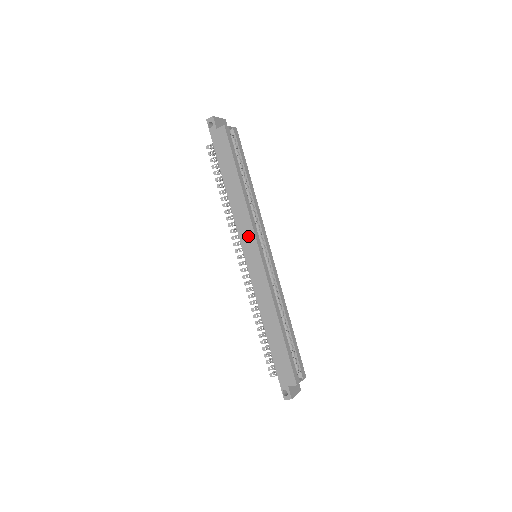
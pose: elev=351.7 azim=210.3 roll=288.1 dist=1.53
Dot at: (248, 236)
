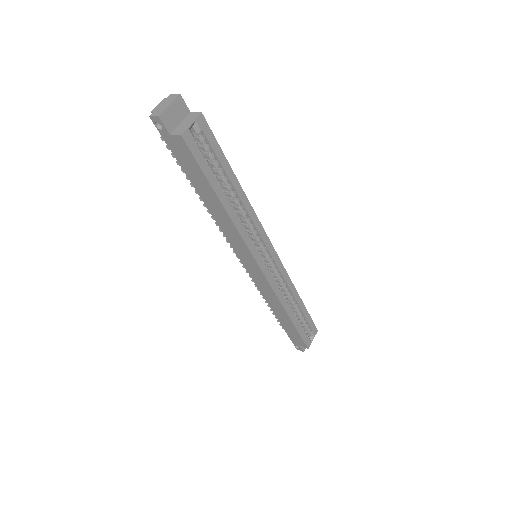
Dot at: (243, 251)
